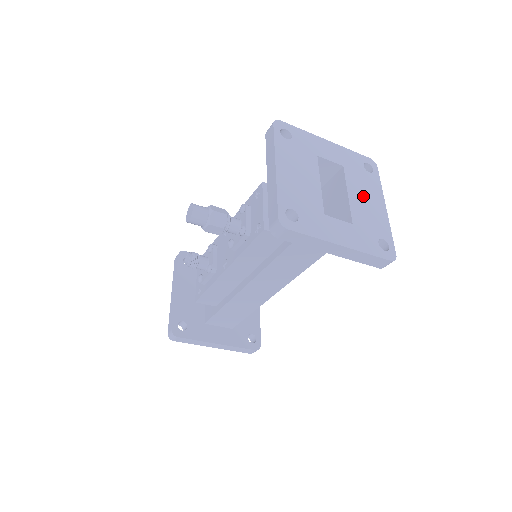
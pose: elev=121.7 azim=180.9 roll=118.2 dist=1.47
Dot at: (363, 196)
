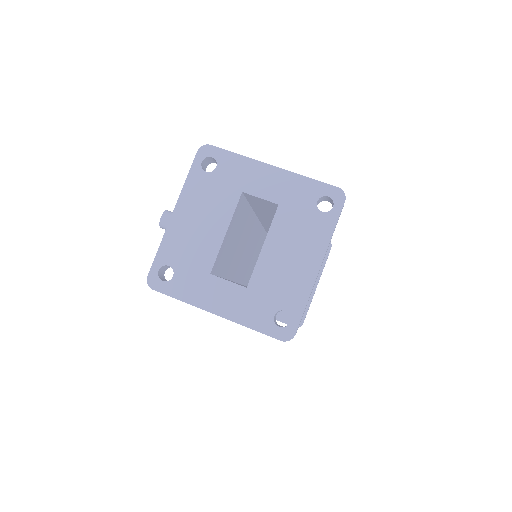
Dot at: (288, 249)
